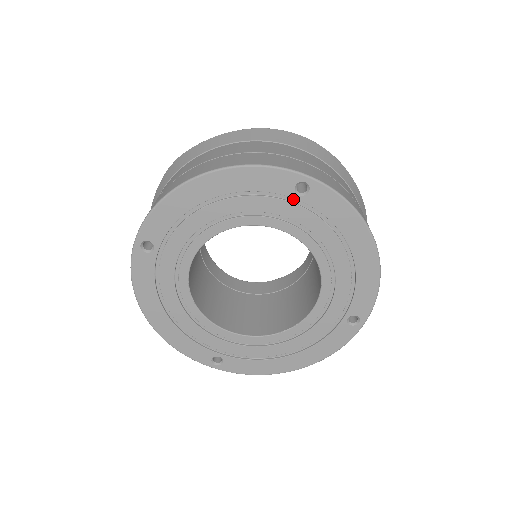
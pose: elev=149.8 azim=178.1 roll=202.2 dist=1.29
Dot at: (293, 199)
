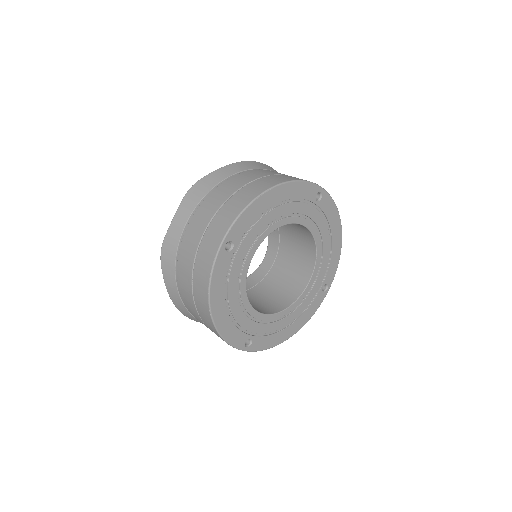
Dot at: (313, 204)
